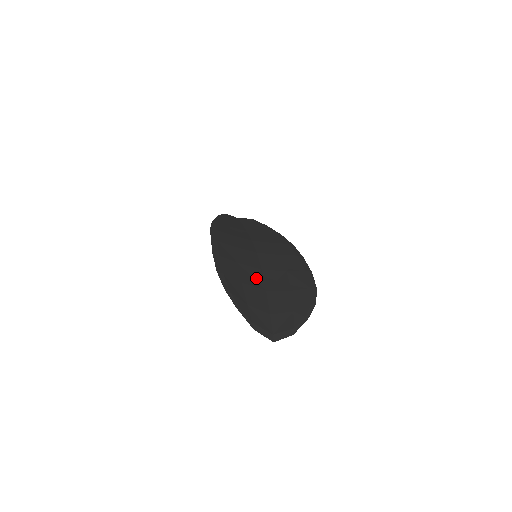
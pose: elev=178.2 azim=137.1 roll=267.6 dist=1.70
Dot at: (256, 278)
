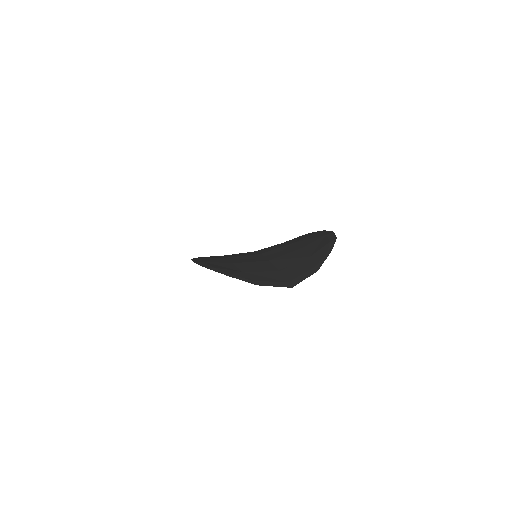
Dot at: (253, 258)
